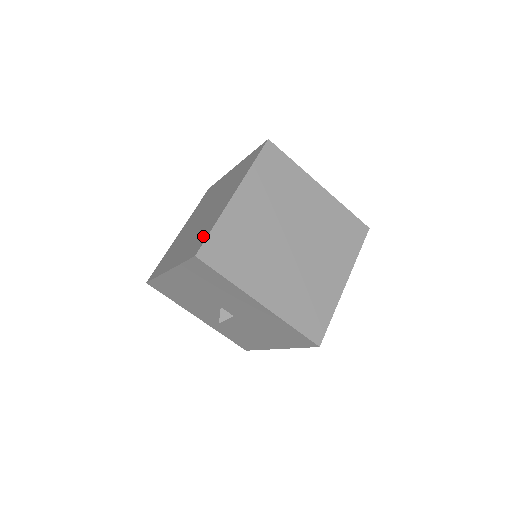
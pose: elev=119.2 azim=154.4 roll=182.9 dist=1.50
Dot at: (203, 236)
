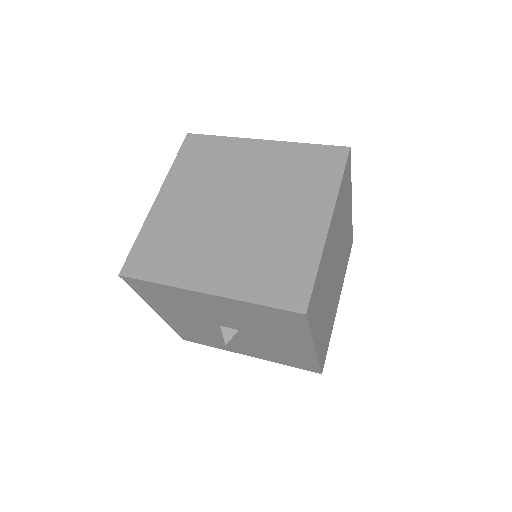
Dot at: occluded
